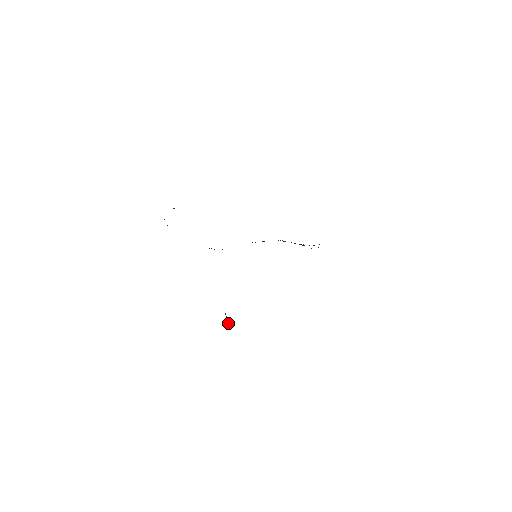
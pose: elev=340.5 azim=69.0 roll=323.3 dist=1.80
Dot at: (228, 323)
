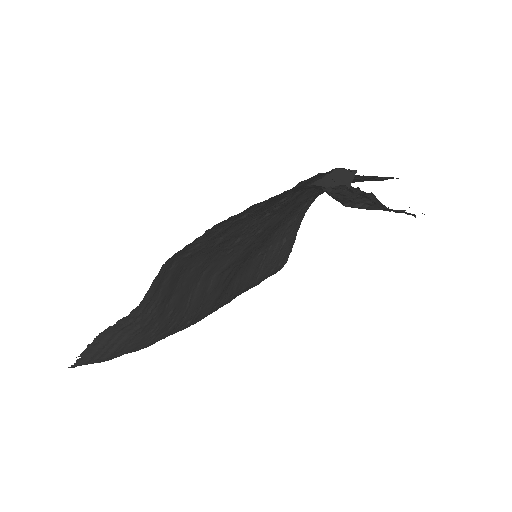
Dot at: (343, 170)
